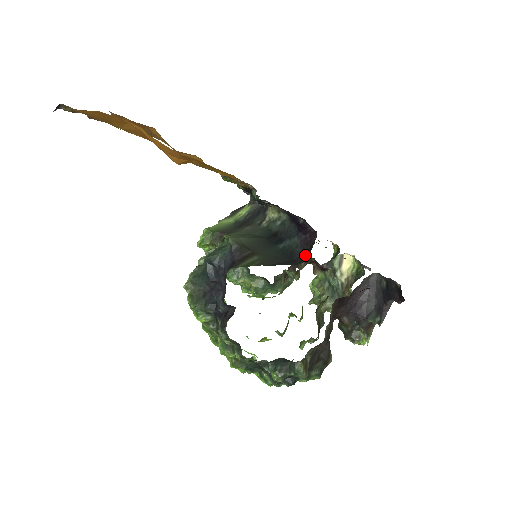
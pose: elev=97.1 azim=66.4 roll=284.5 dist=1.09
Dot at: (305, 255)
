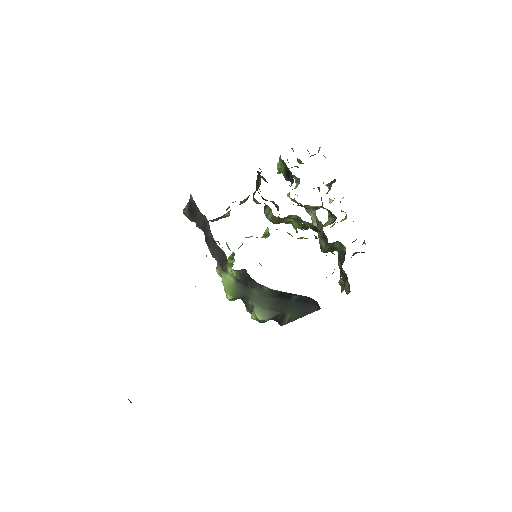
Dot at: (316, 304)
